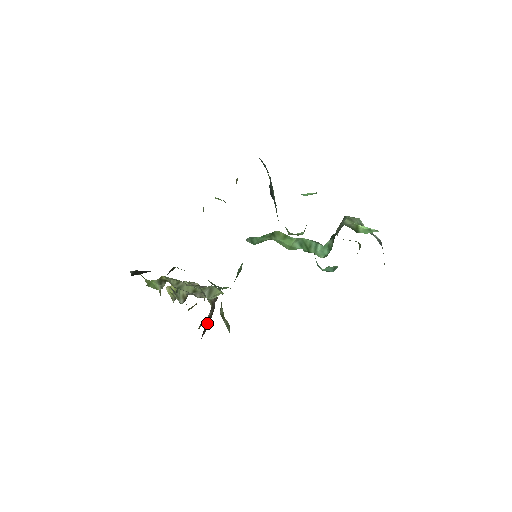
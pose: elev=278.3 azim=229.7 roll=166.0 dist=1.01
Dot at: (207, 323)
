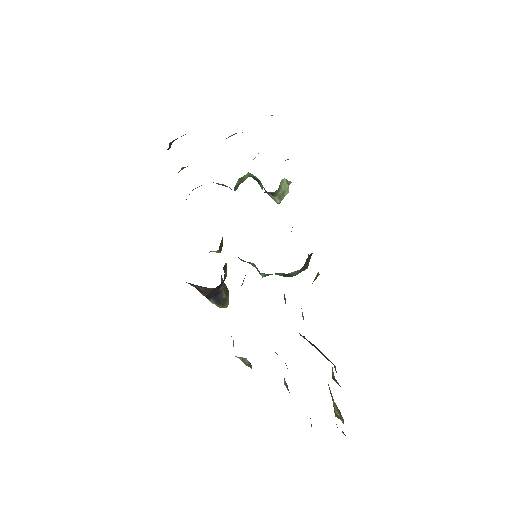
Dot at: occluded
